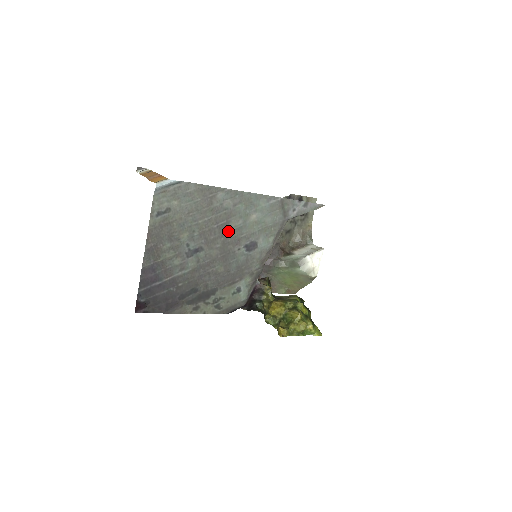
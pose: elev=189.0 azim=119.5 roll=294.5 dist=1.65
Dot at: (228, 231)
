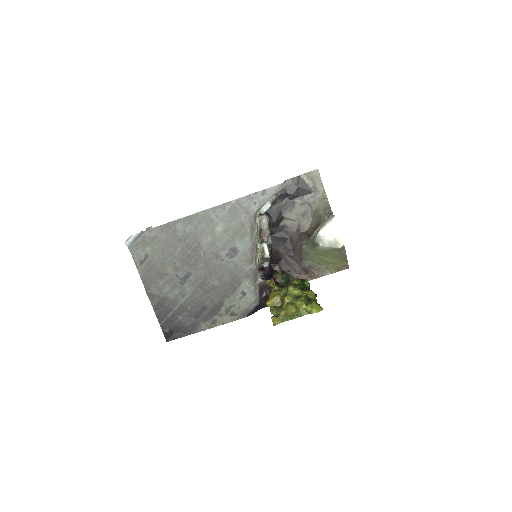
Dot at: (203, 250)
